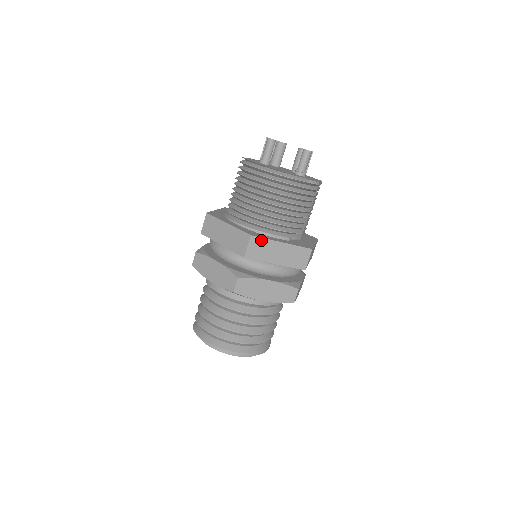
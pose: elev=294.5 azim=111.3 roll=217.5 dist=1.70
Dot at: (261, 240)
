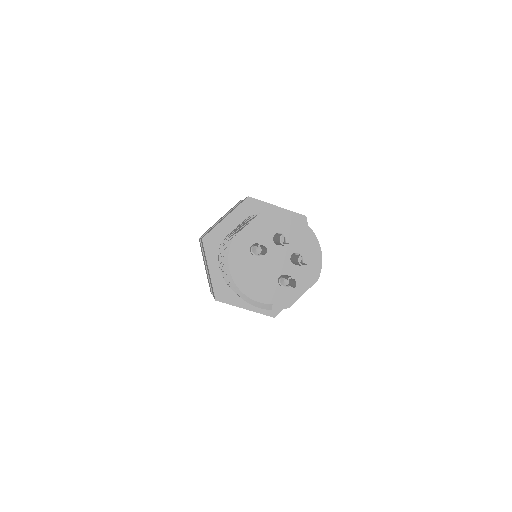
Dot at: (226, 303)
